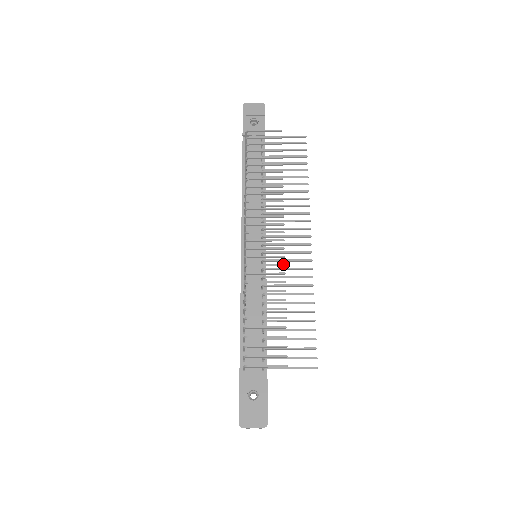
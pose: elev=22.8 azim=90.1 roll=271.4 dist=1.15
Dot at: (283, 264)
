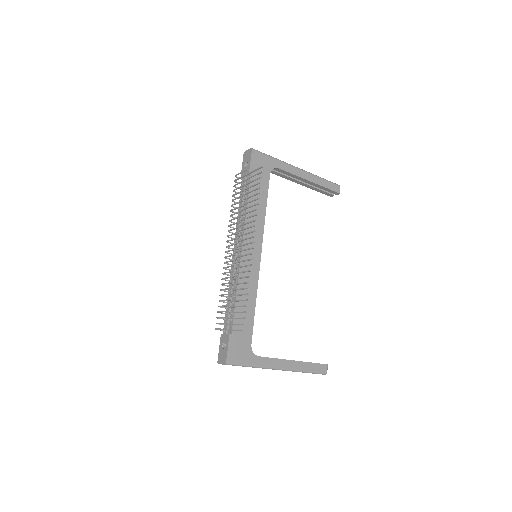
Dot at: (234, 265)
